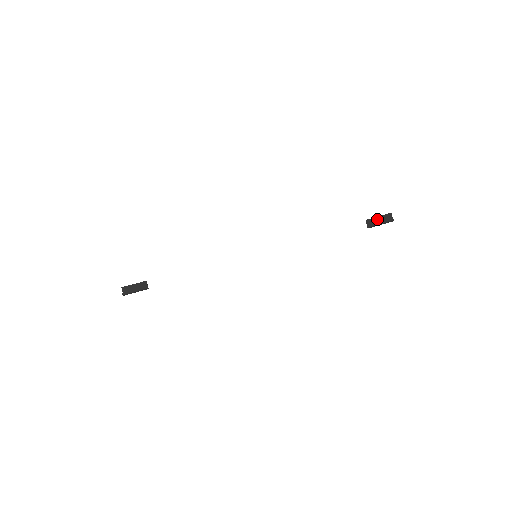
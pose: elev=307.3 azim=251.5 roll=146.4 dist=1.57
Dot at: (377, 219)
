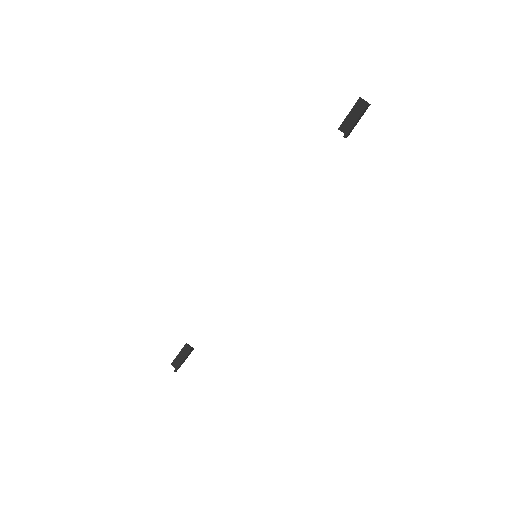
Dot at: (349, 118)
